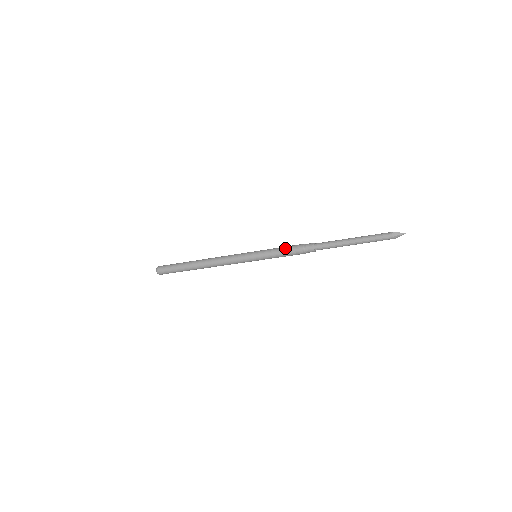
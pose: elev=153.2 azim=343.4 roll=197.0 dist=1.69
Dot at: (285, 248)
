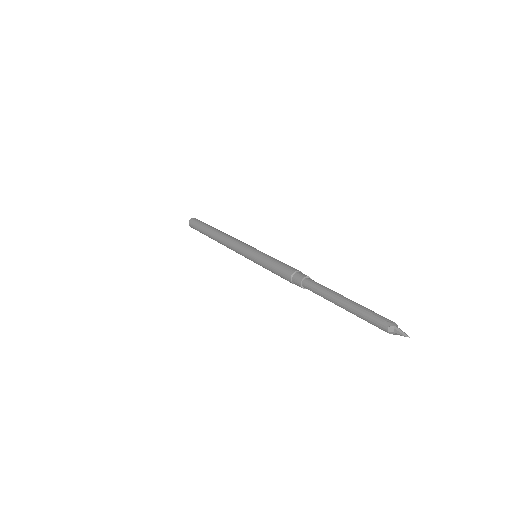
Dot at: (276, 266)
